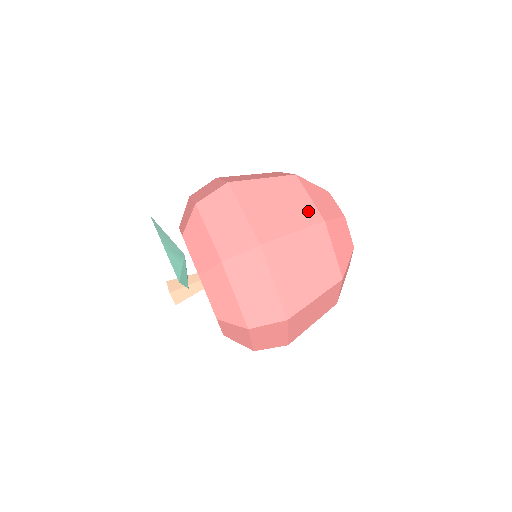
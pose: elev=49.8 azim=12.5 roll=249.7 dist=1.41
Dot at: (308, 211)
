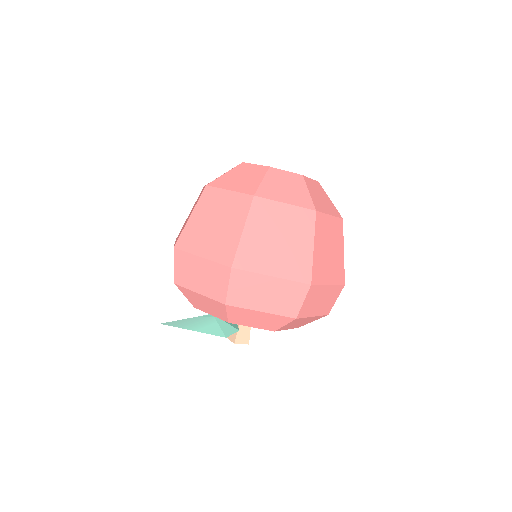
Dot at: (237, 203)
